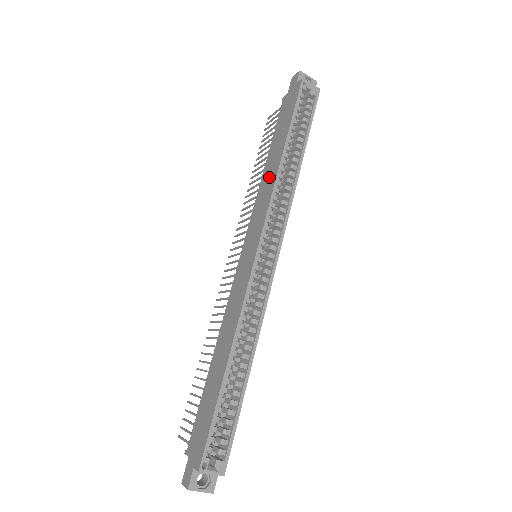
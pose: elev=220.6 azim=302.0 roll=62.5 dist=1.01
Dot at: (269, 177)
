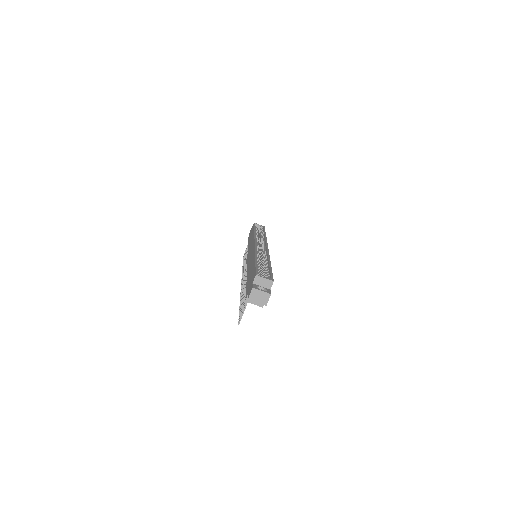
Dot at: occluded
